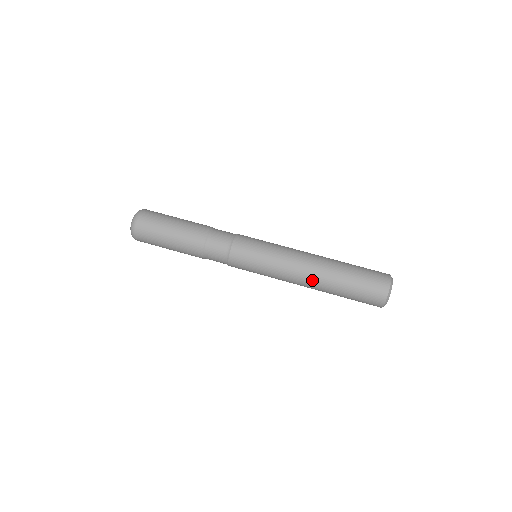
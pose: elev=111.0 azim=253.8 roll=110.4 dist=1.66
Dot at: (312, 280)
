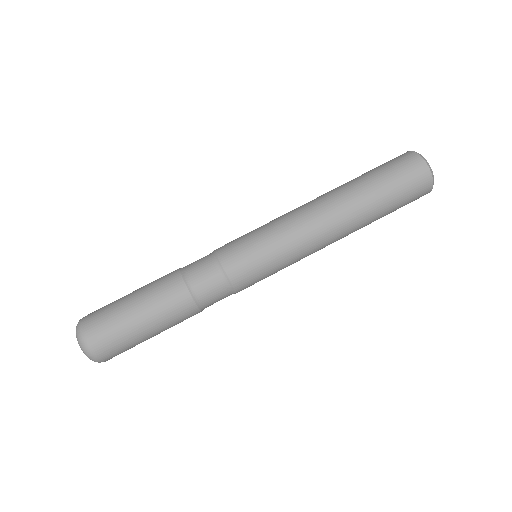
Dot at: (343, 231)
